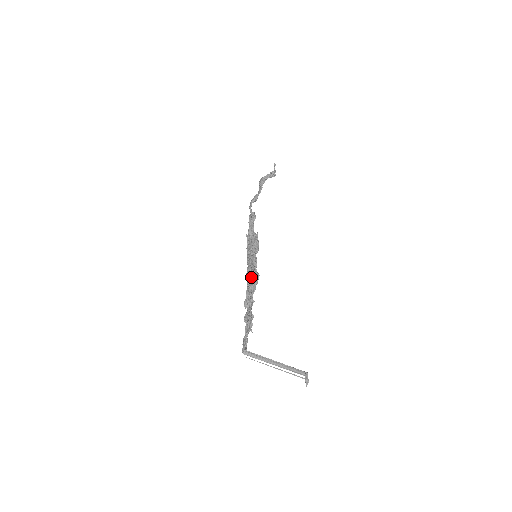
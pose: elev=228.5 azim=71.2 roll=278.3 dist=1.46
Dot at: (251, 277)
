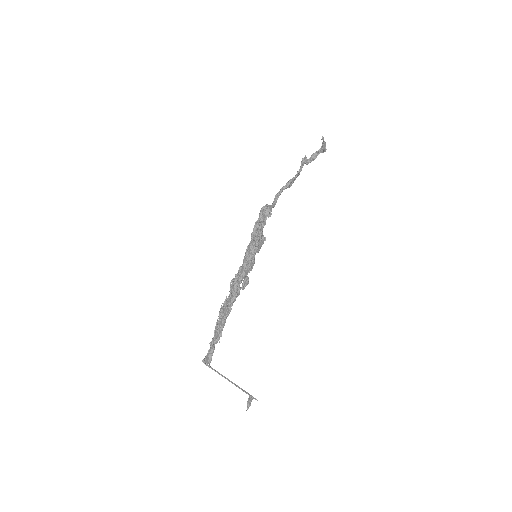
Dot at: (230, 283)
